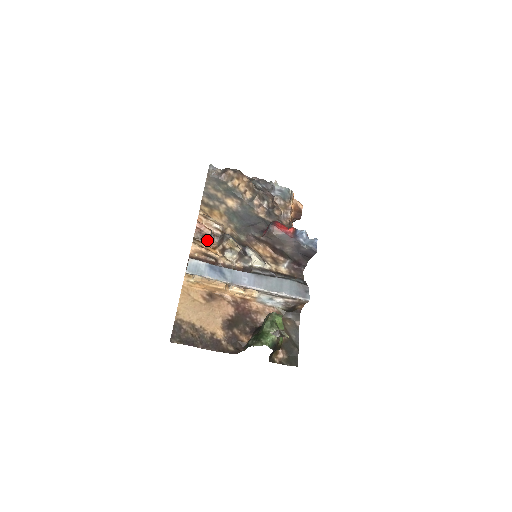
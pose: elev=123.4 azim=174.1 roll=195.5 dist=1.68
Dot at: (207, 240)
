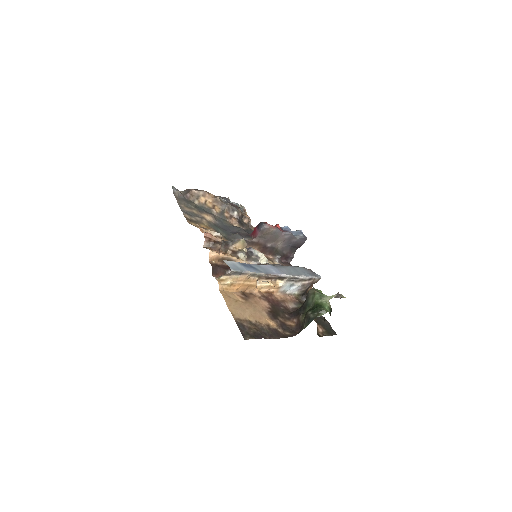
Dot at: (220, 245)
